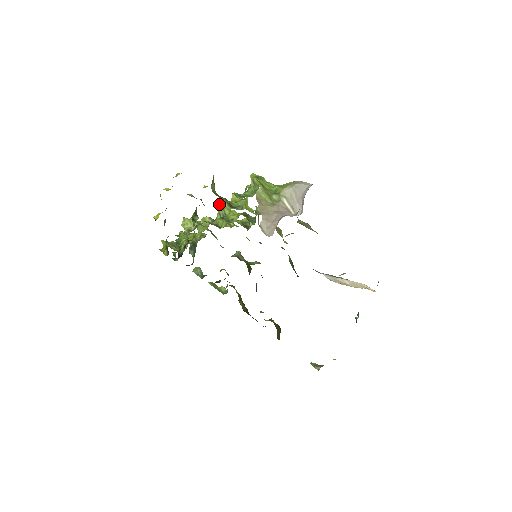
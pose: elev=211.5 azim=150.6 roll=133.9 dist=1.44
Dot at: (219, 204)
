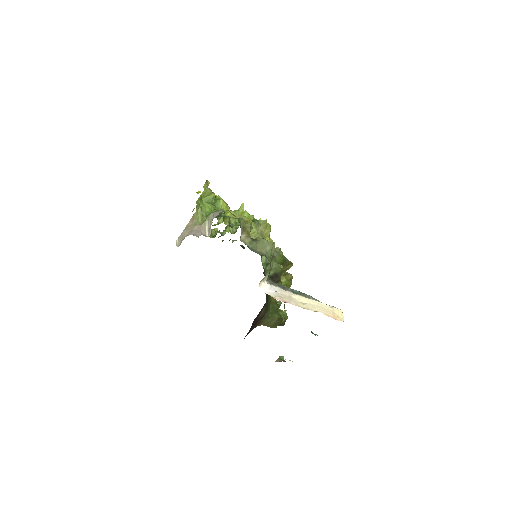
Dot at: occluded
